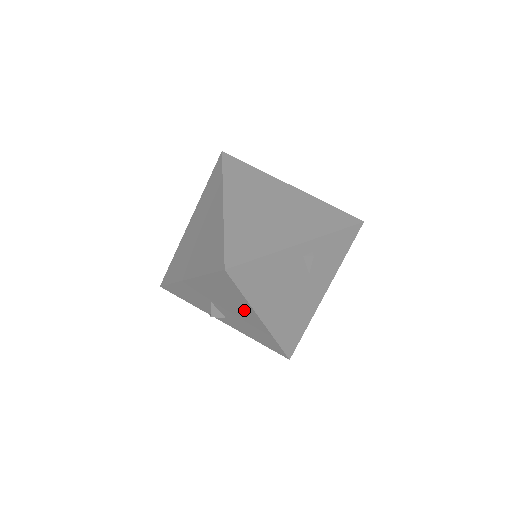
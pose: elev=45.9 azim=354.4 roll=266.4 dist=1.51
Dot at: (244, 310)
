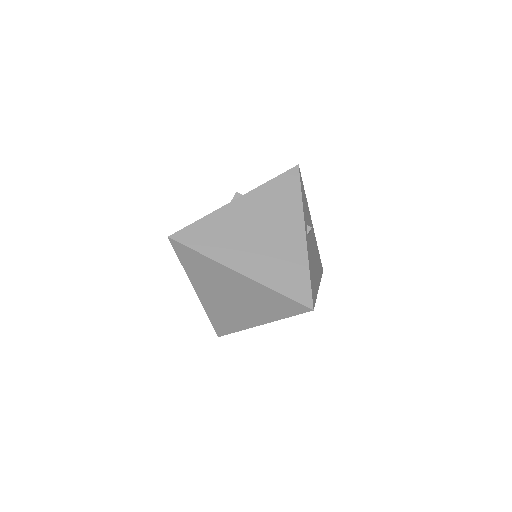
Dot at: occluded
